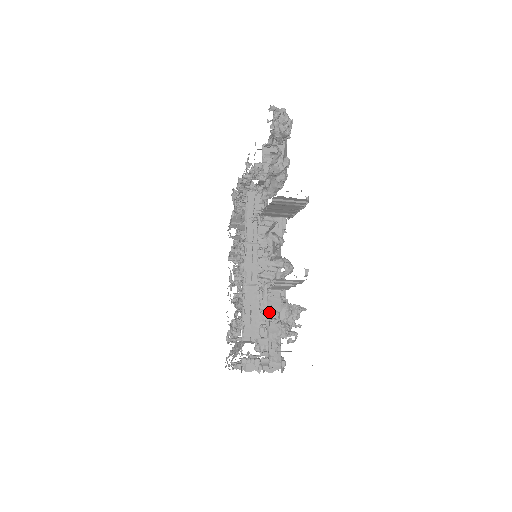
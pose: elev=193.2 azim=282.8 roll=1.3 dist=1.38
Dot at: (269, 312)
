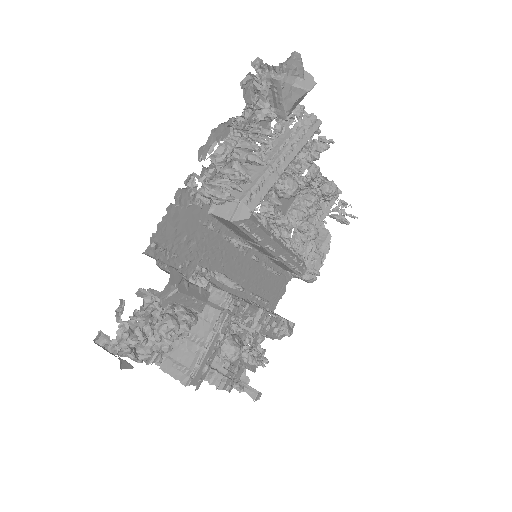
Dot at: occluded
